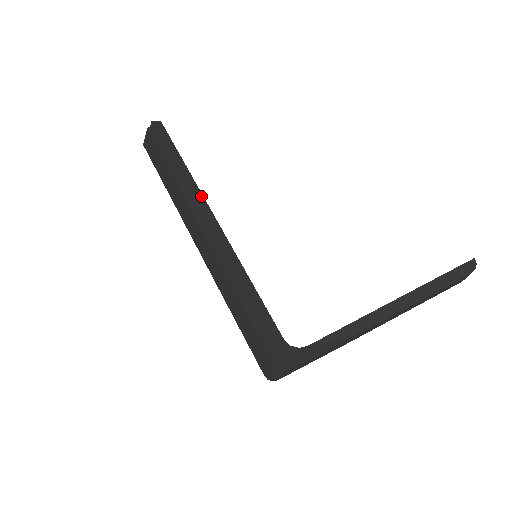
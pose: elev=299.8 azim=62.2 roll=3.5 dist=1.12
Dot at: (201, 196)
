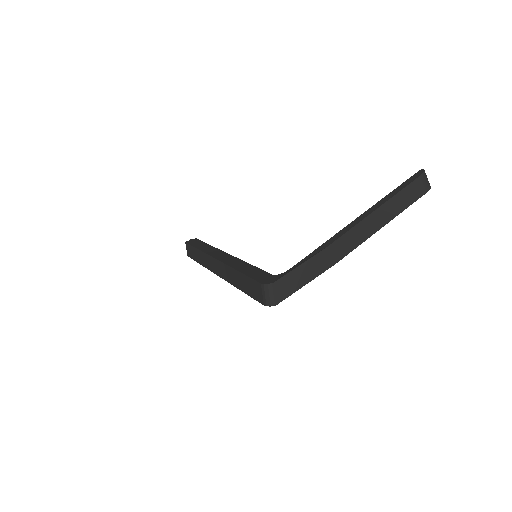
Dot at: (217, 249)
